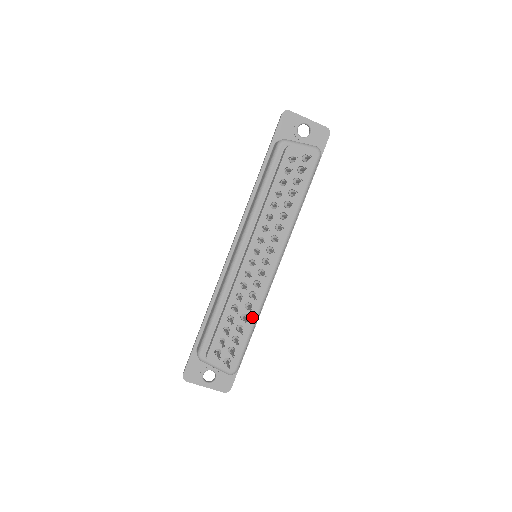
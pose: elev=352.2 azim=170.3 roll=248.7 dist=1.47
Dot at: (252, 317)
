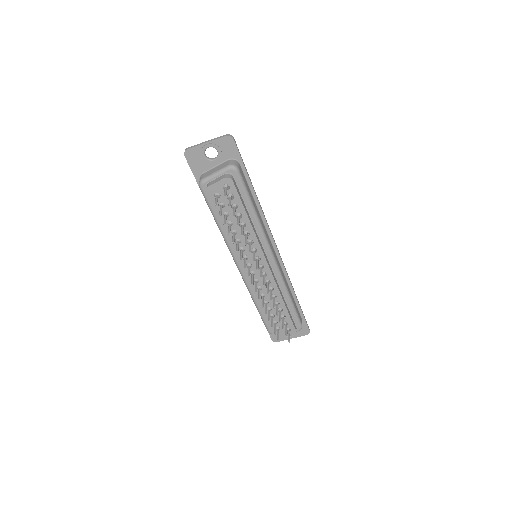
Dot at: (282, 300)
